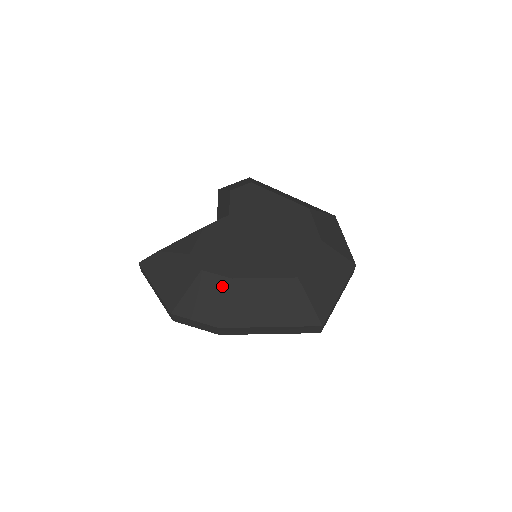
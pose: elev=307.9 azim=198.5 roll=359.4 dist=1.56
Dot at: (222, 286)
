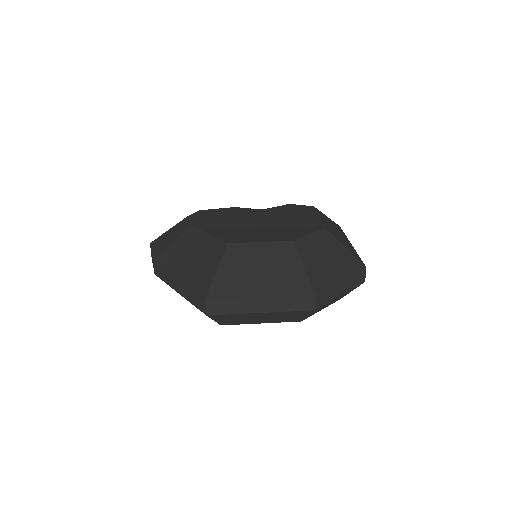
Dot at: (183, 230)
